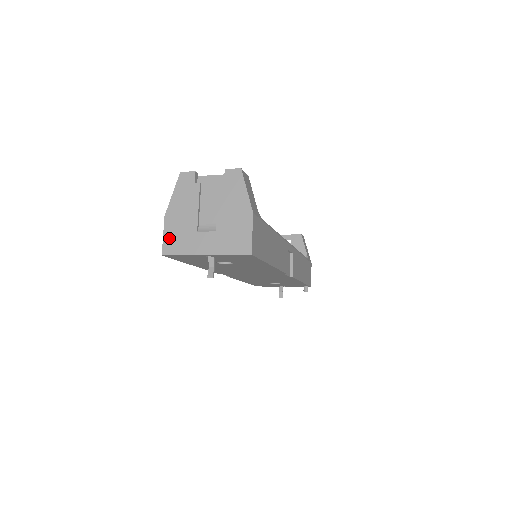
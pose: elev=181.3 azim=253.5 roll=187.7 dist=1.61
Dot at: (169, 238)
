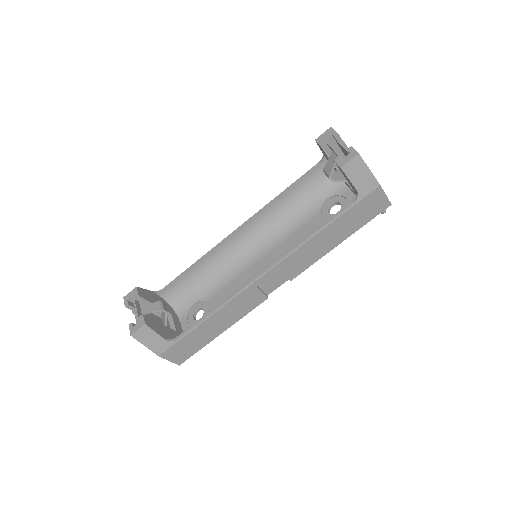
Dot at: occluded
